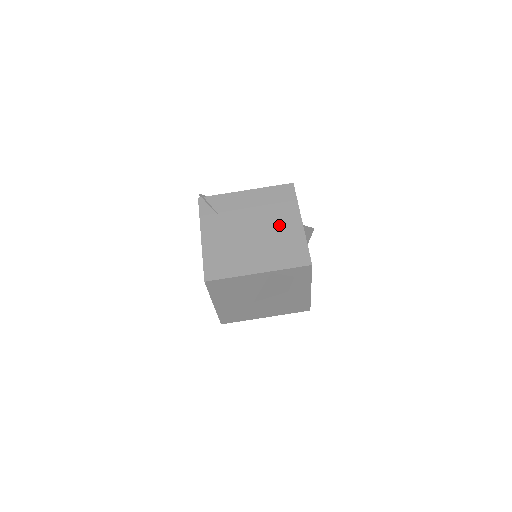
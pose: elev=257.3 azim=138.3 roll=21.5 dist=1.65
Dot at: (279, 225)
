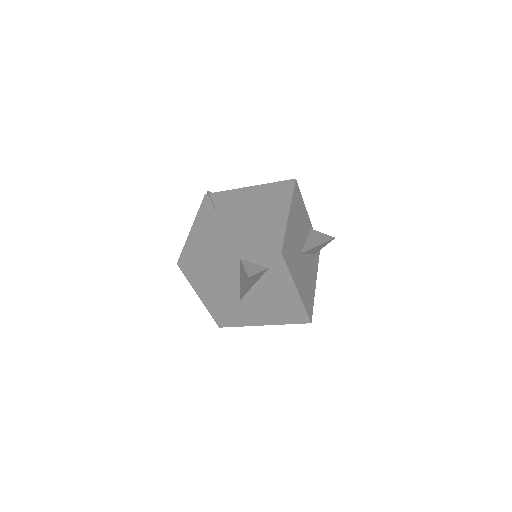
Dot at: (265, 216)
